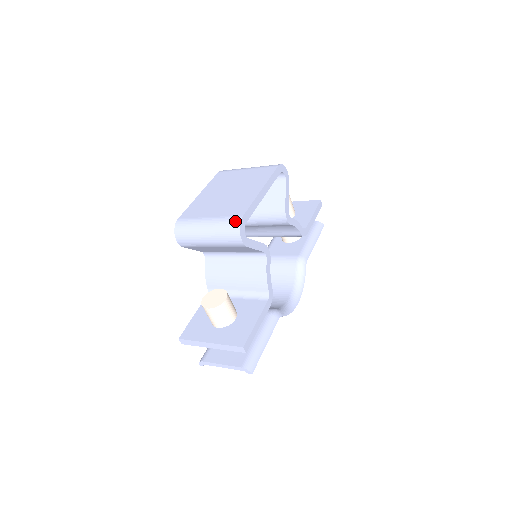
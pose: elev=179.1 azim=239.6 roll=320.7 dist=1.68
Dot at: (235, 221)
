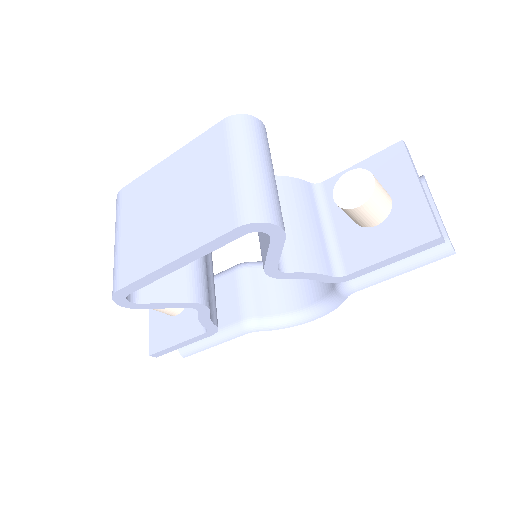
Dot at: (113, 286)
